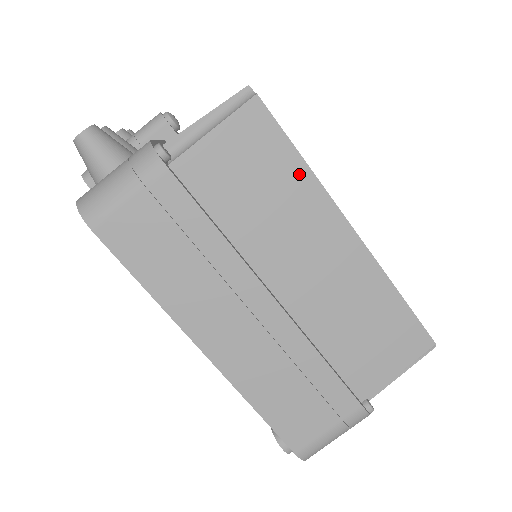
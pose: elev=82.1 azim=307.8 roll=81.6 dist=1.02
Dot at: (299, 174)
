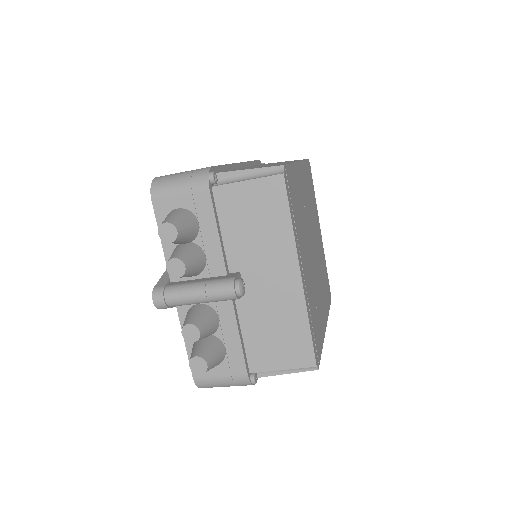
Dot at: occluded
